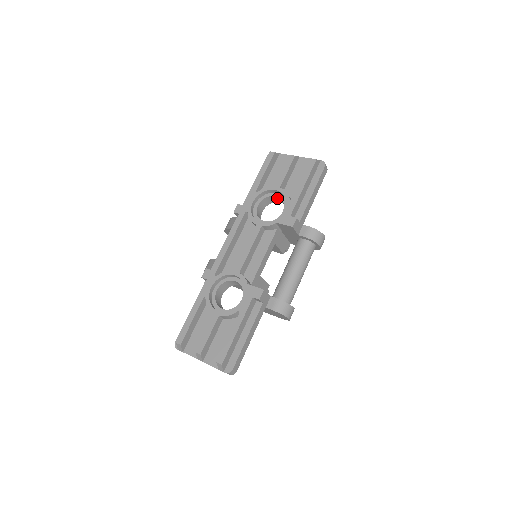
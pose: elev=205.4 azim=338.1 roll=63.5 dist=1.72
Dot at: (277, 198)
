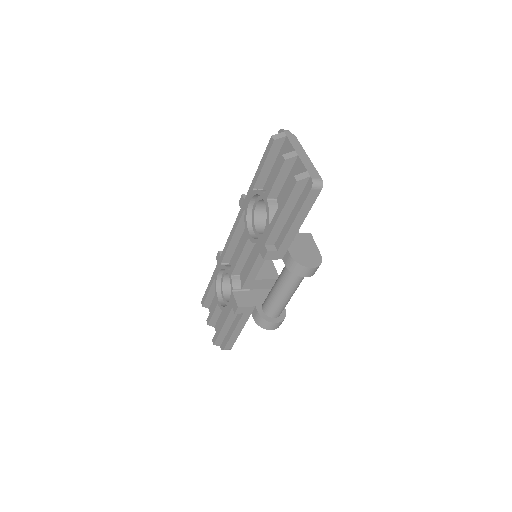
Dot at: occluded
